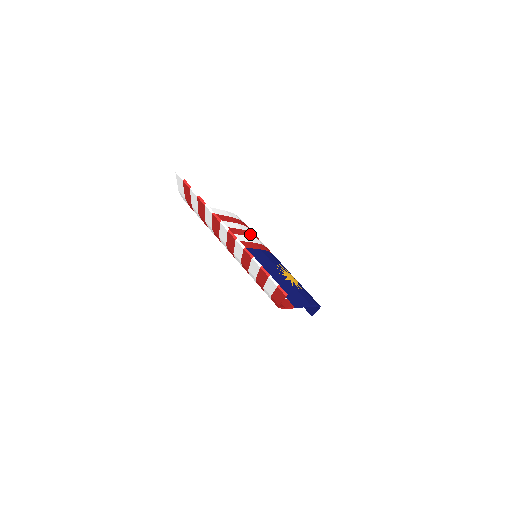
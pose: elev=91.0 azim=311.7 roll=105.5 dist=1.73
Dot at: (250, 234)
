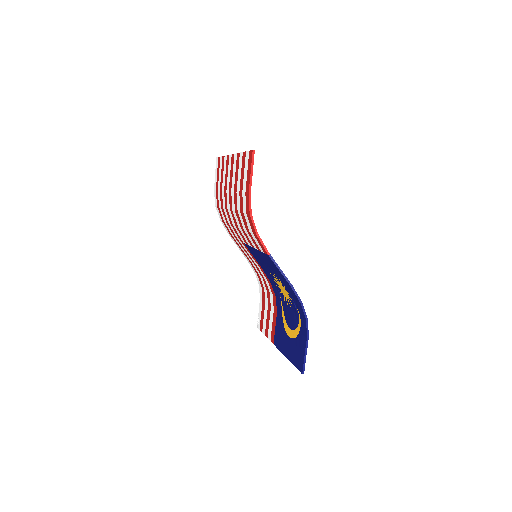
Dot at: occluded
